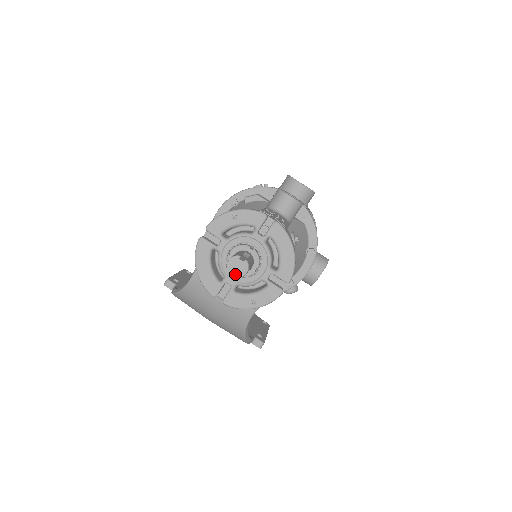
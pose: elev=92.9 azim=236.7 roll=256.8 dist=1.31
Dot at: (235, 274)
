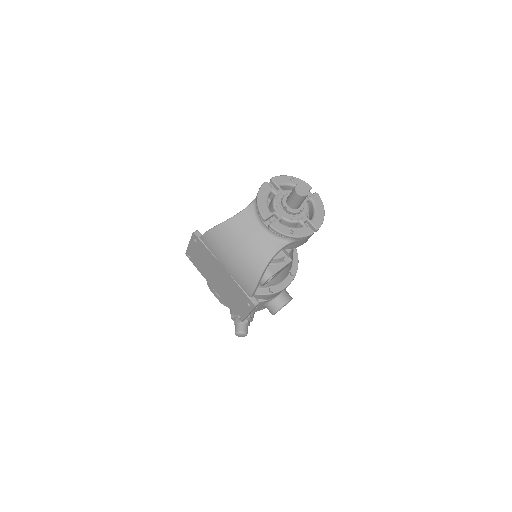
Dot at: (300, 193)
